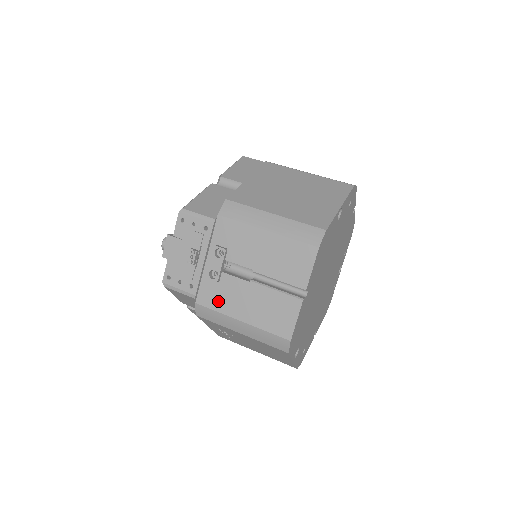
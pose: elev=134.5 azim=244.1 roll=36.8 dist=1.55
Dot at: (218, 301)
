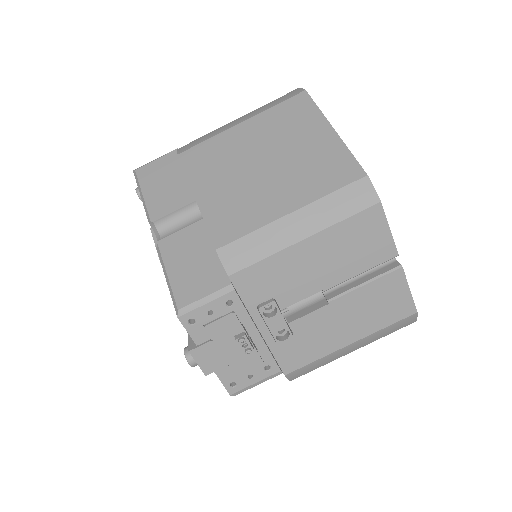
Dot at: (309, 351)
